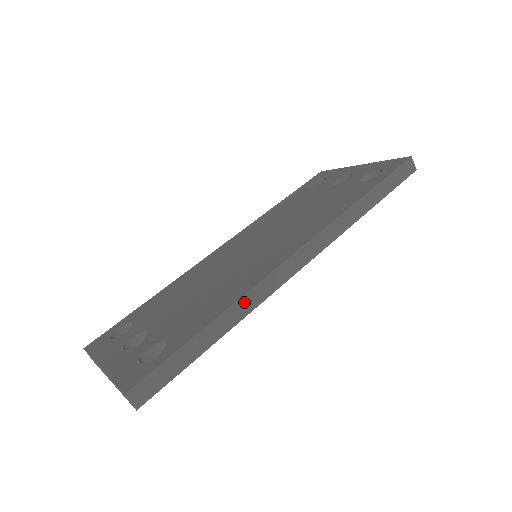
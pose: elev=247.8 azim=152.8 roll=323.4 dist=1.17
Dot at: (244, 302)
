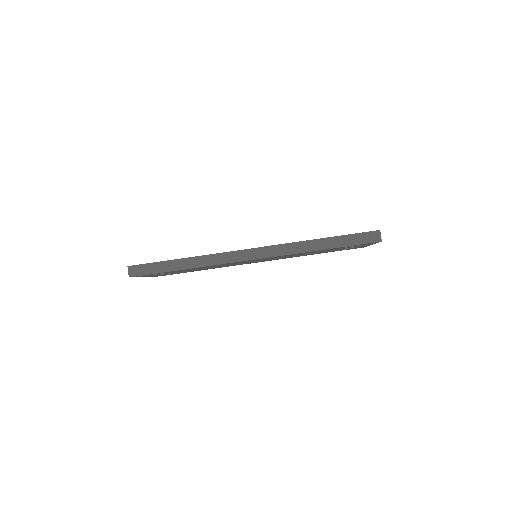
Dot at: (206, 258)
